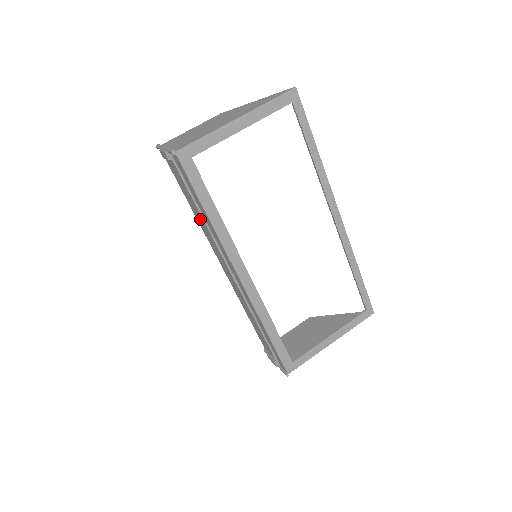
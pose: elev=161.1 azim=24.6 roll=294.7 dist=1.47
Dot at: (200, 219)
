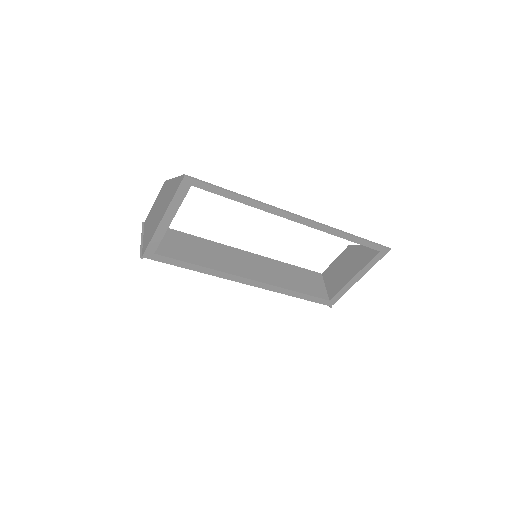
Dot at: (202, 249)
